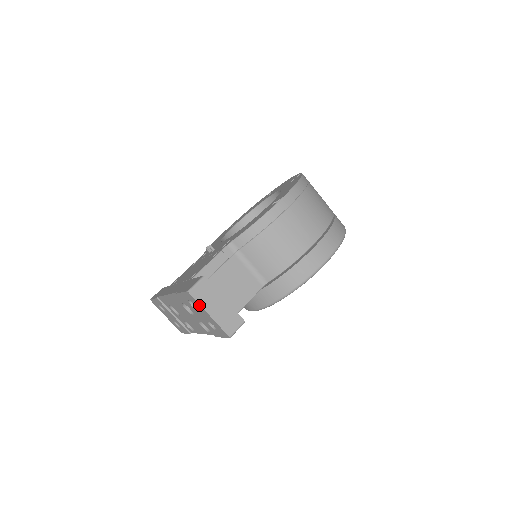
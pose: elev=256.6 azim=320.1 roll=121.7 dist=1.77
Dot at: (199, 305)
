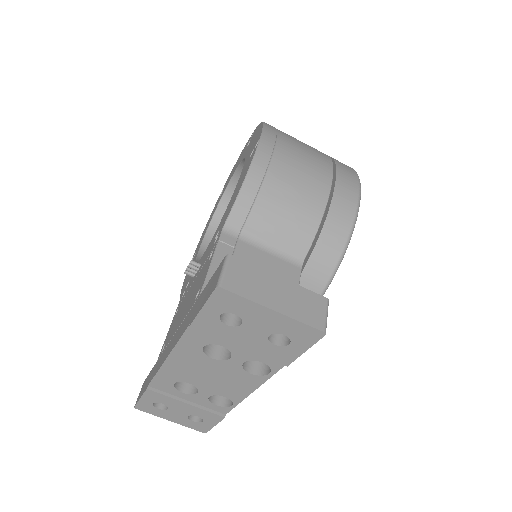
Dot at: (247, 303)
